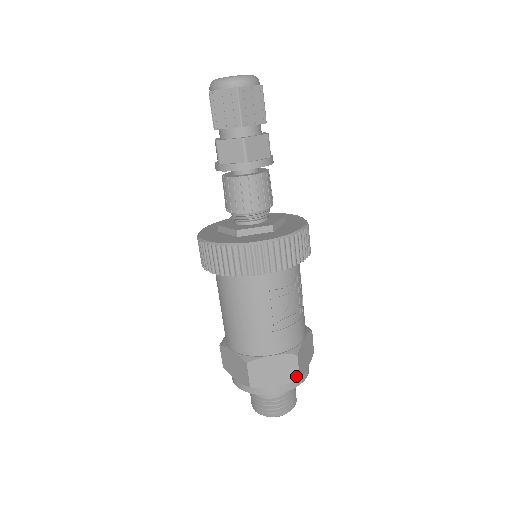
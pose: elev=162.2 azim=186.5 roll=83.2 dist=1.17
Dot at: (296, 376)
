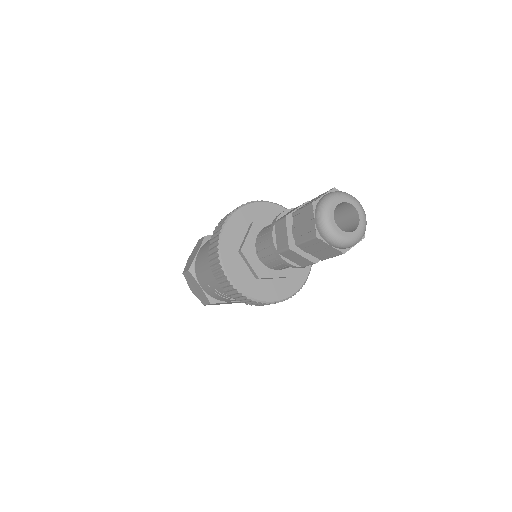
Dot at: (203, 303)
